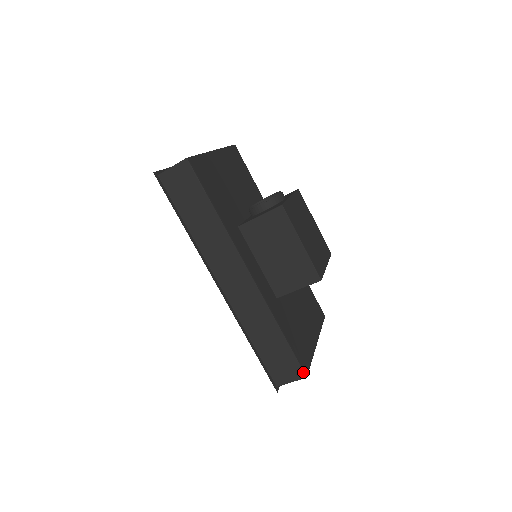
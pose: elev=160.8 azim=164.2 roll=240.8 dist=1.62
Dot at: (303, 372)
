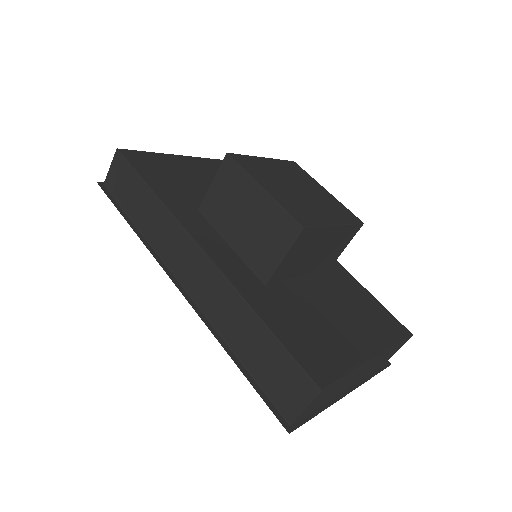
Dot at: (312, 382)
